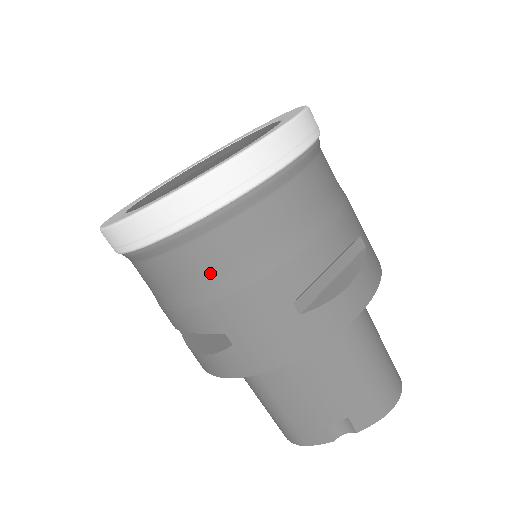
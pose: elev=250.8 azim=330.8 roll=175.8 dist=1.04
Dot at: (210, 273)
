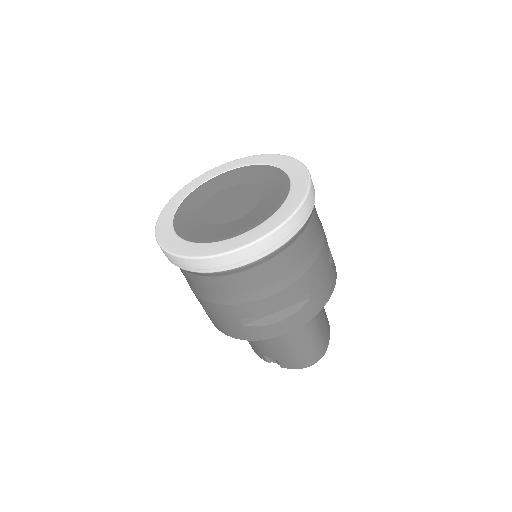
Dot at: (199, 288)
